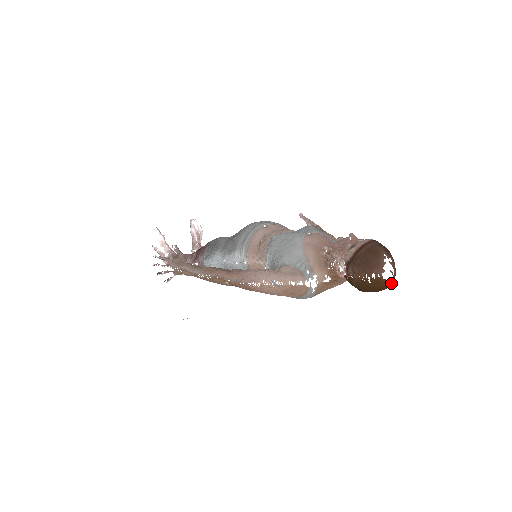
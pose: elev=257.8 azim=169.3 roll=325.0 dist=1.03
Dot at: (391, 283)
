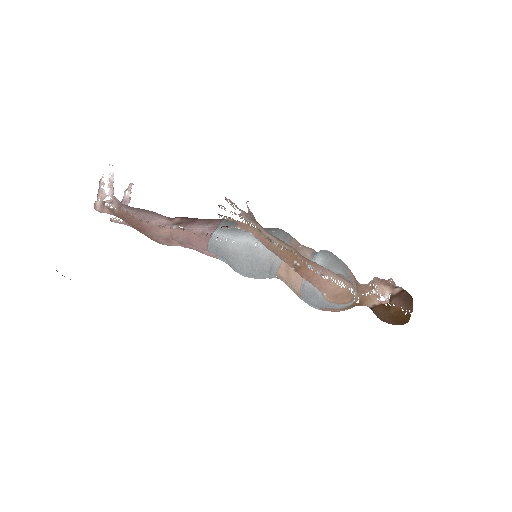
Dot at: (407, 322)
